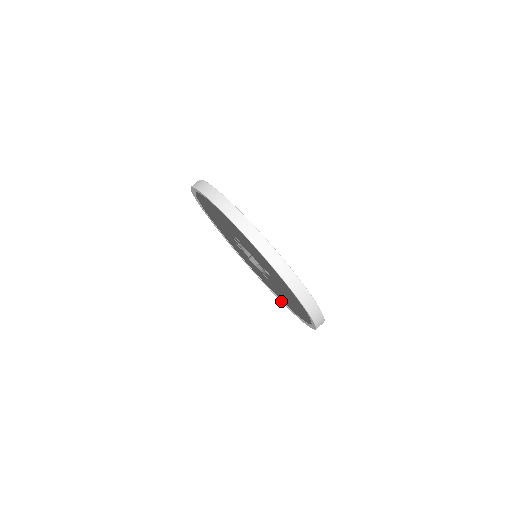
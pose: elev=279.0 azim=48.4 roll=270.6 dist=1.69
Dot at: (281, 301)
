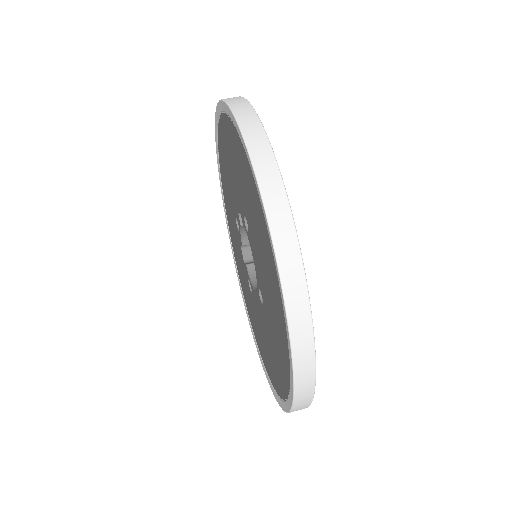
Dot at: (247, 313)
